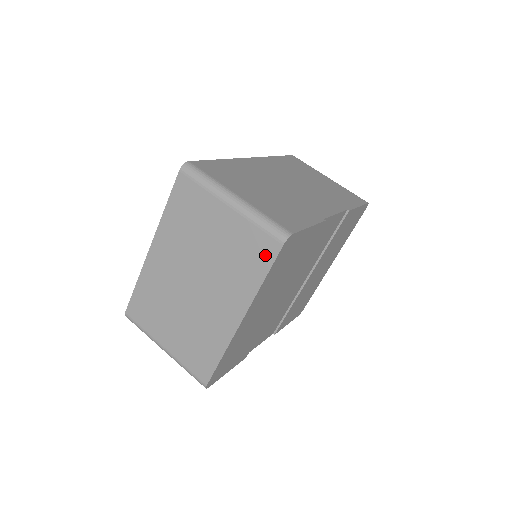
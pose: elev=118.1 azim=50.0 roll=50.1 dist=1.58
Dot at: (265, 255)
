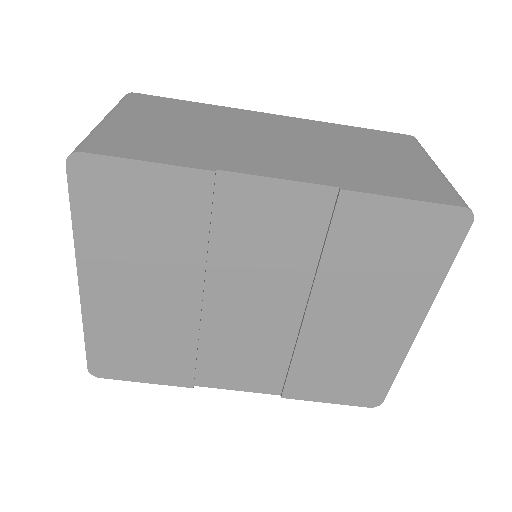
Dot at: occluded
